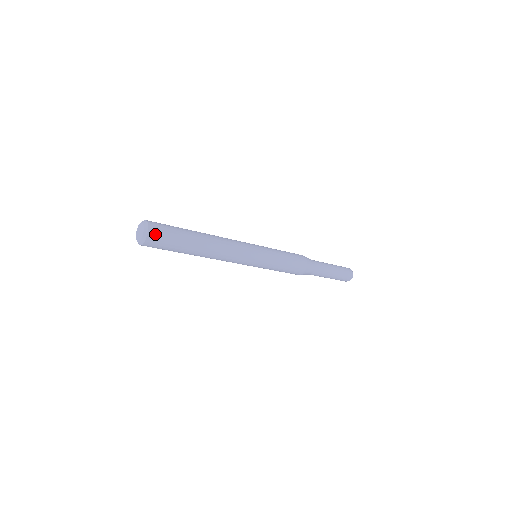
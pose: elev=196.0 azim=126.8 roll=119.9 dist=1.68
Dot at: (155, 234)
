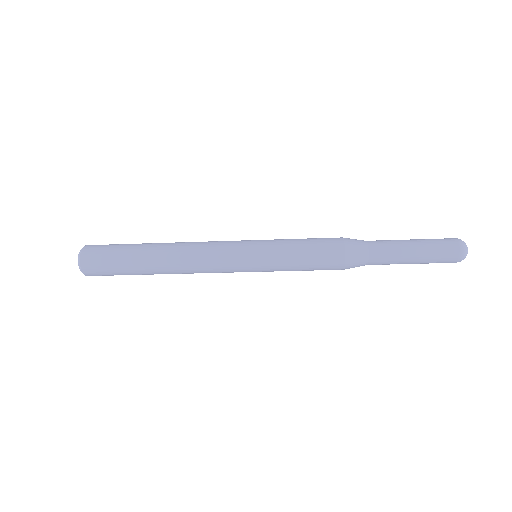
Dot at: (90, 251)
